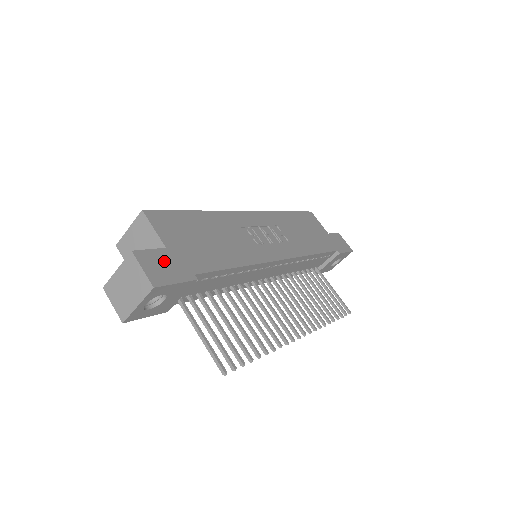
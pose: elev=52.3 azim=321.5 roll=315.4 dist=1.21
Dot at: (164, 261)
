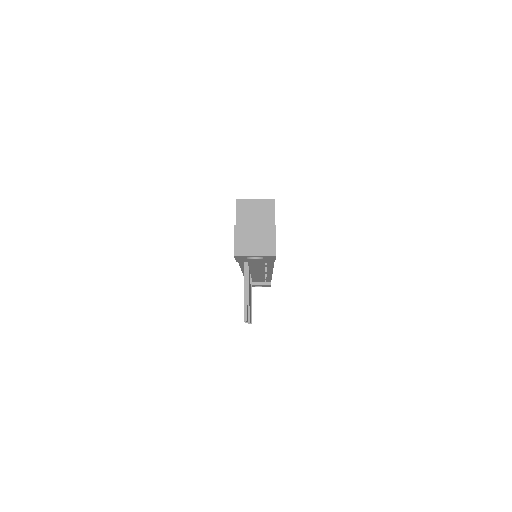
Dot at: occluded
